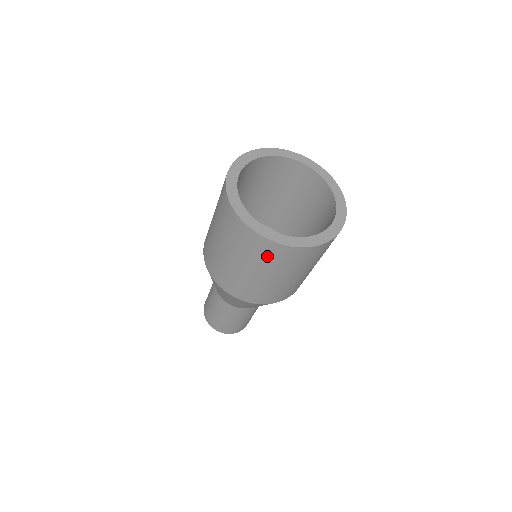
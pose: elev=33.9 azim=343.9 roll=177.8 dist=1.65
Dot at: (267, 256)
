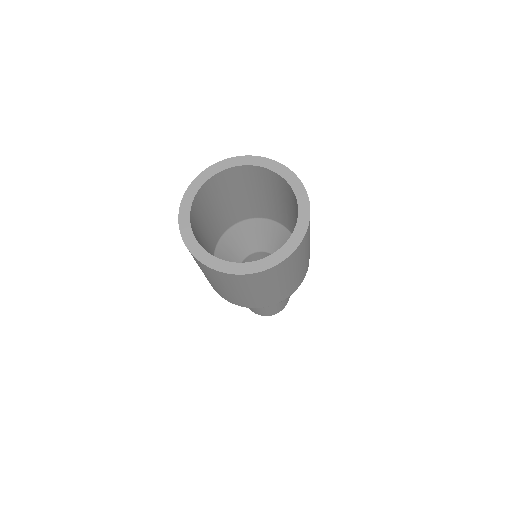
Dot at: (200, 266)
